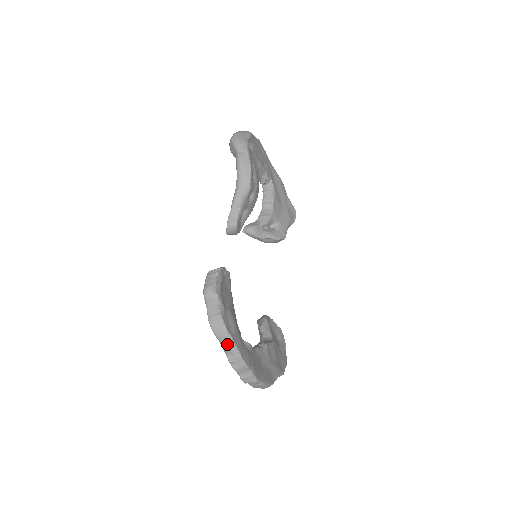
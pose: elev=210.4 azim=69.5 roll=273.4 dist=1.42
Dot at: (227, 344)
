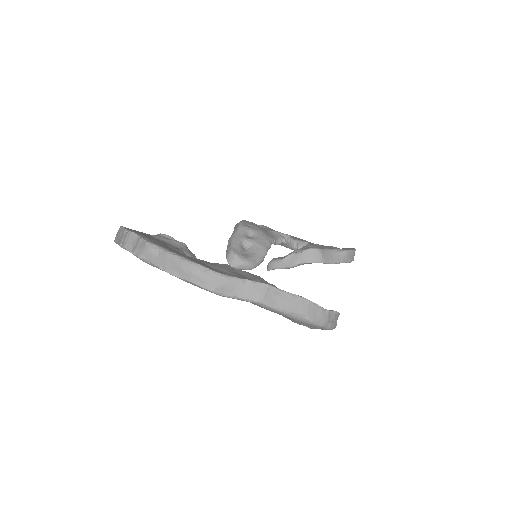
Dot at: (118, 234)
